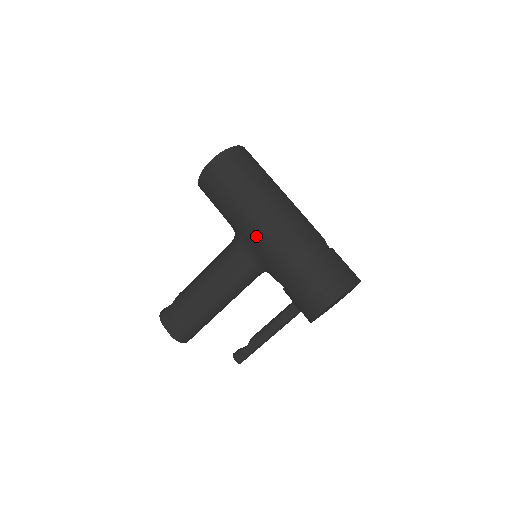
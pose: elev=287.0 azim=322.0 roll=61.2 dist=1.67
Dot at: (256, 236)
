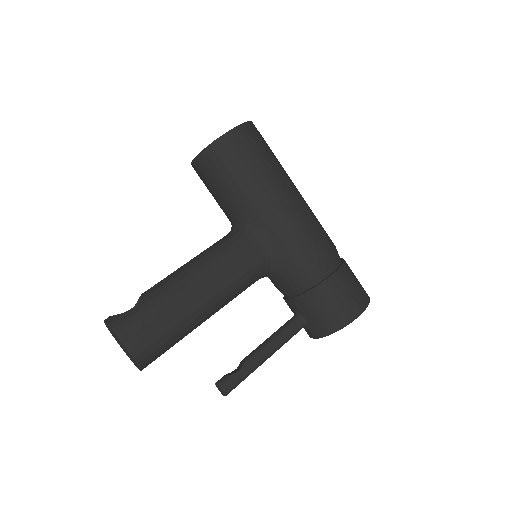
Dot at: (286, 227)
